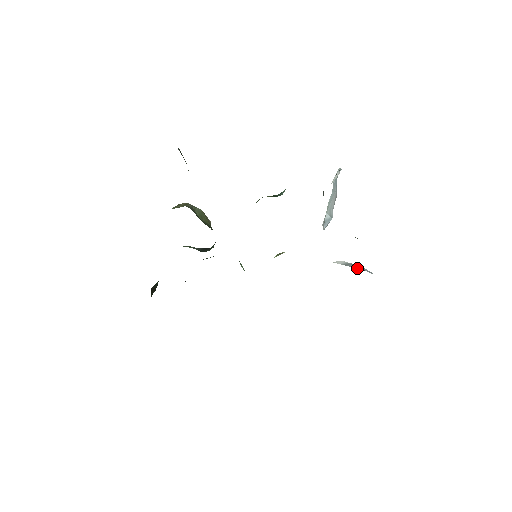
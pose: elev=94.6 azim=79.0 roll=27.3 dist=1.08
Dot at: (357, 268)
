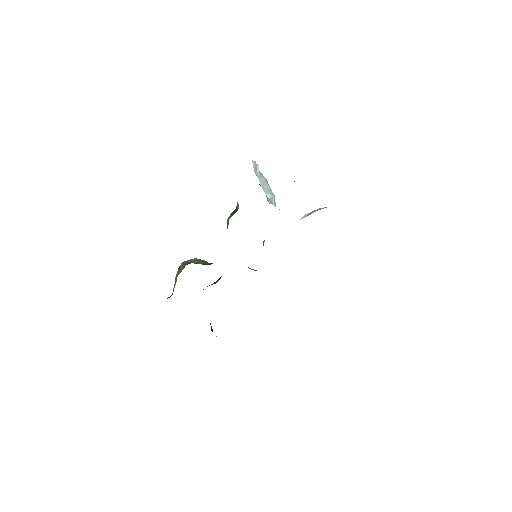
Dot at: (315, 211)
